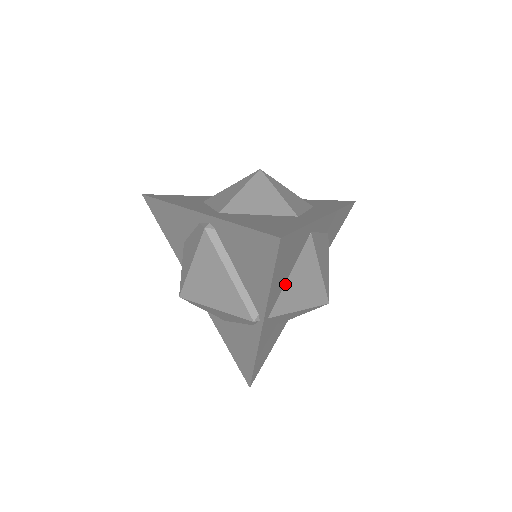
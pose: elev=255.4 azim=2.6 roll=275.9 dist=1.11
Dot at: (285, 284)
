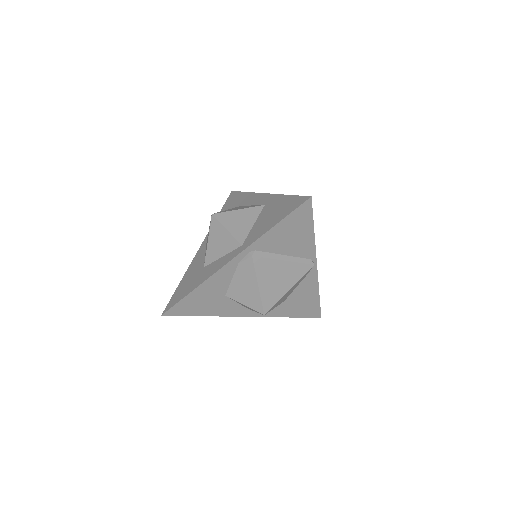
Dot at: occluded
